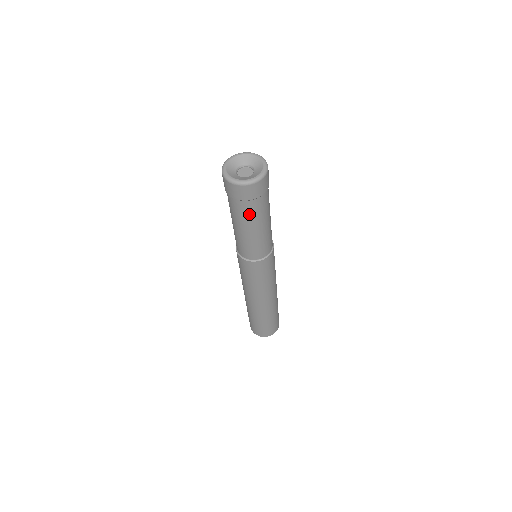
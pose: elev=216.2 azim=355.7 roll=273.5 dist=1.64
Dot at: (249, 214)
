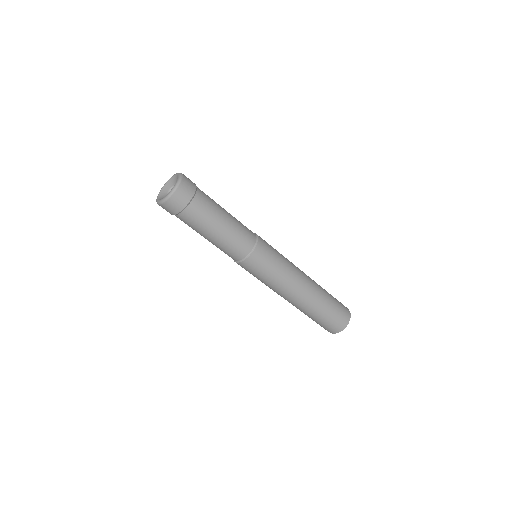
Dot at: (192, 224)
